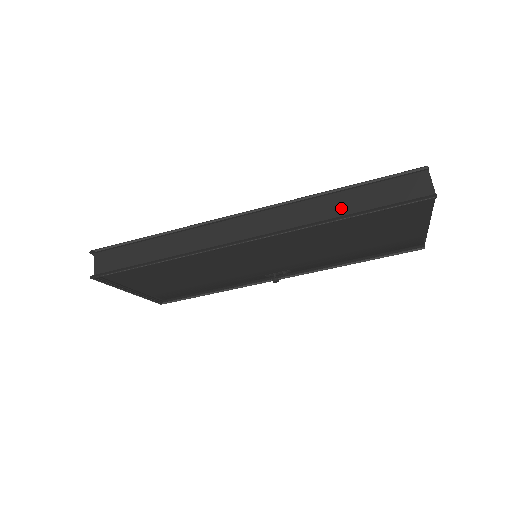
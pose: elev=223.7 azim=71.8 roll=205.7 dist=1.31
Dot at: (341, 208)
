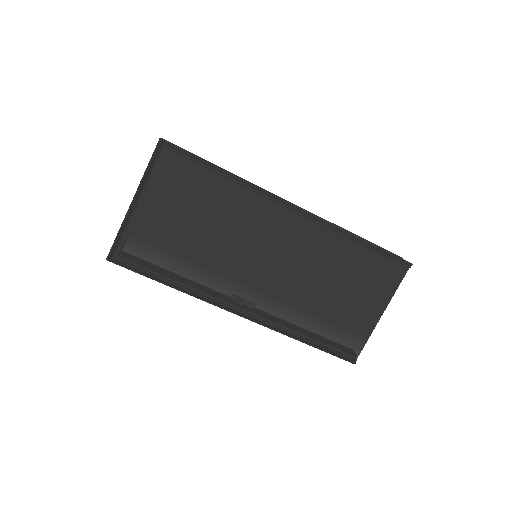
Dot at: occluded
